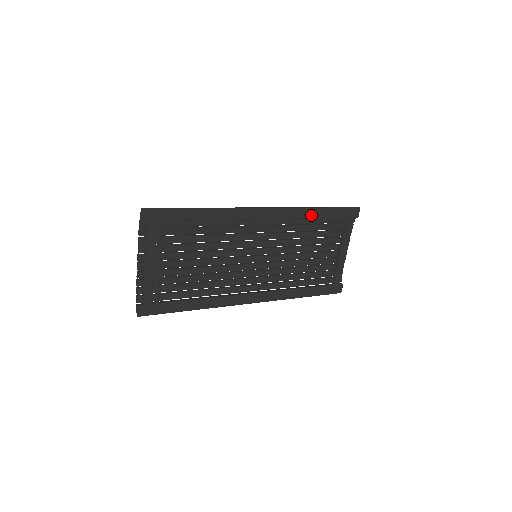
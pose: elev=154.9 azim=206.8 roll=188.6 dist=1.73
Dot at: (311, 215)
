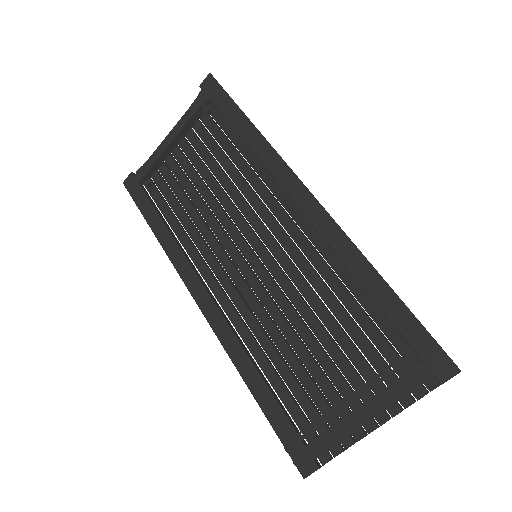
Dot at: (363, 278)
